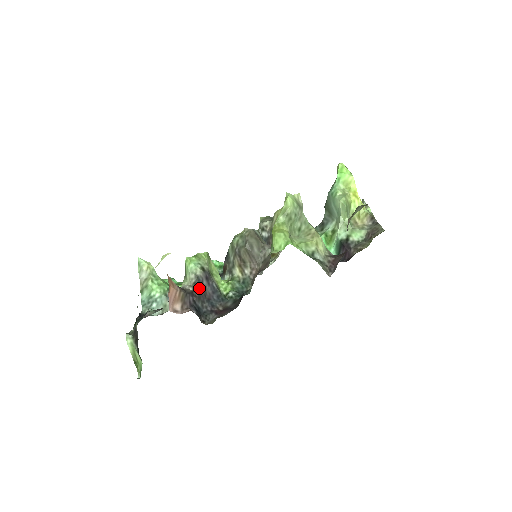
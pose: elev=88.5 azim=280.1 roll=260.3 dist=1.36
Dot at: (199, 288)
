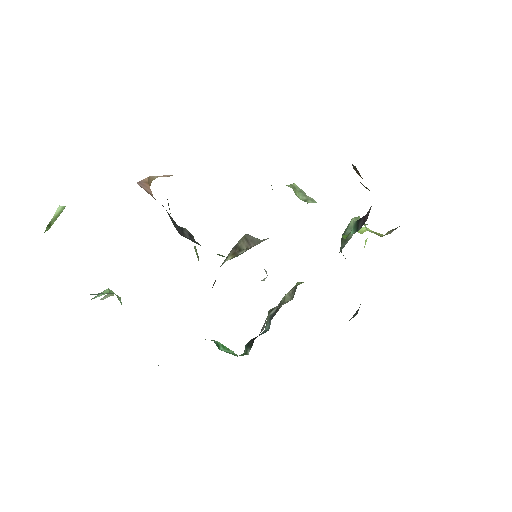
Dot at: (177, 226)
